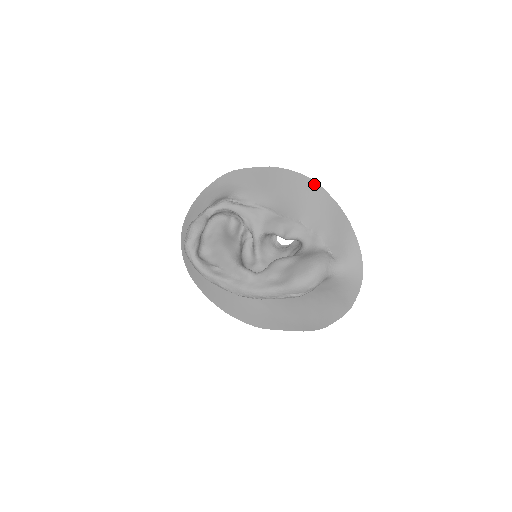
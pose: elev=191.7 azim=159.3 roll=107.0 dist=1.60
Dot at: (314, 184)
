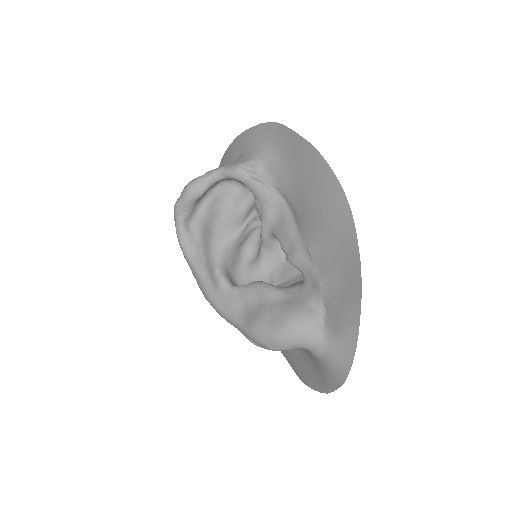
Dot at: (347, 209)
